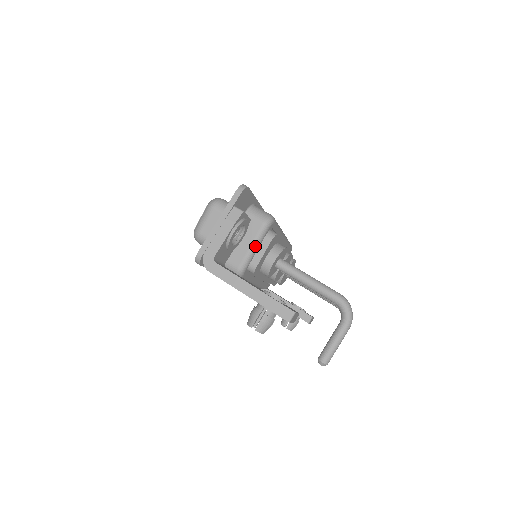
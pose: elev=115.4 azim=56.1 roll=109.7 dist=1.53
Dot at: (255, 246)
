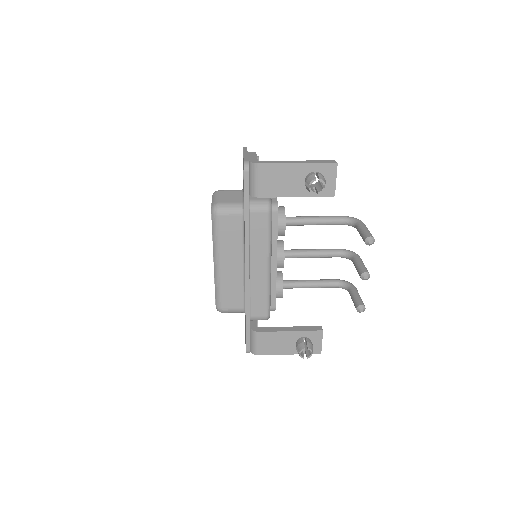
Dot at: occluded
